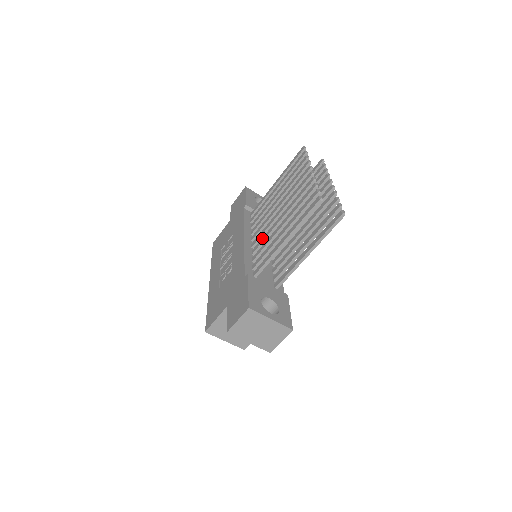
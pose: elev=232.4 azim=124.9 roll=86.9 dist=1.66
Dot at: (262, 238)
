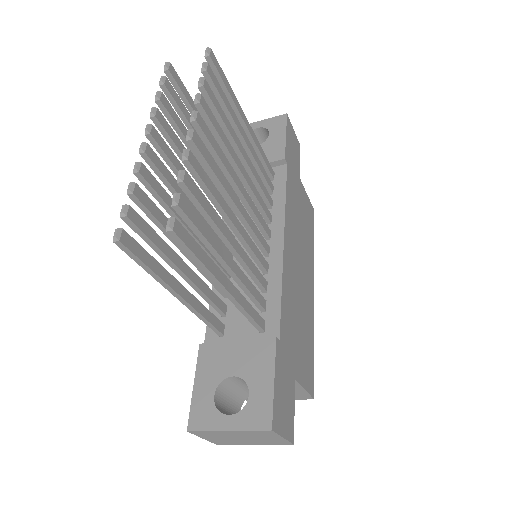
Dot at: occluded
